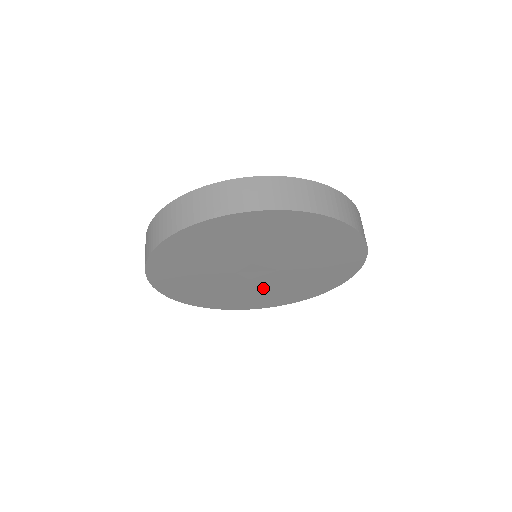
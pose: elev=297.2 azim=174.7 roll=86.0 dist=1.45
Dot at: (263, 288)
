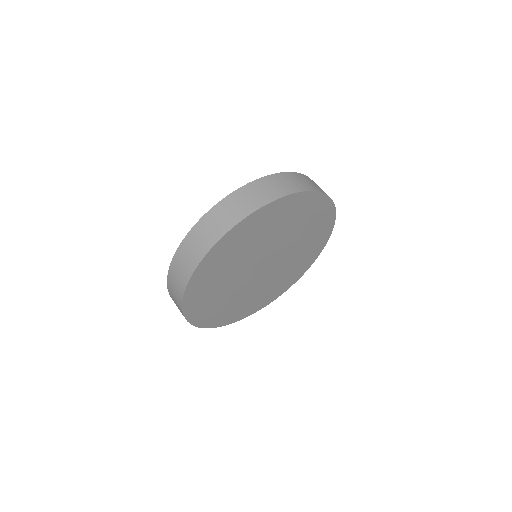
Dot at: (256, 289)
